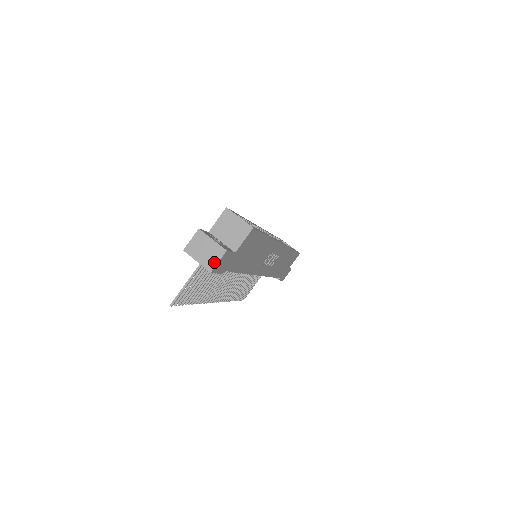
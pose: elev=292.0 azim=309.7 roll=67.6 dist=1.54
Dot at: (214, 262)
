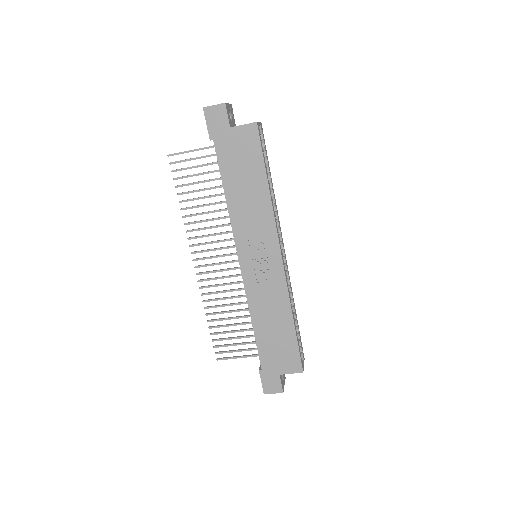
Dot at: (212, 106)
